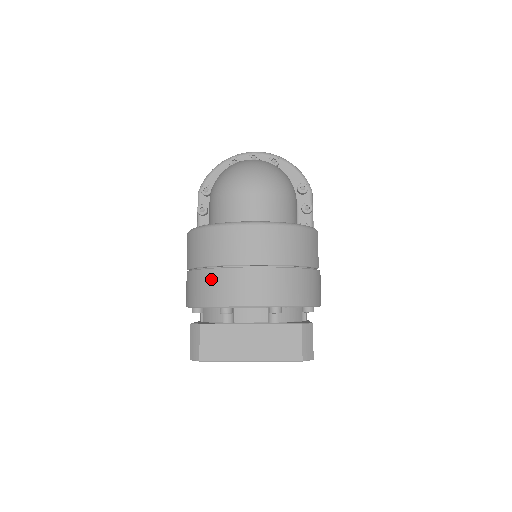
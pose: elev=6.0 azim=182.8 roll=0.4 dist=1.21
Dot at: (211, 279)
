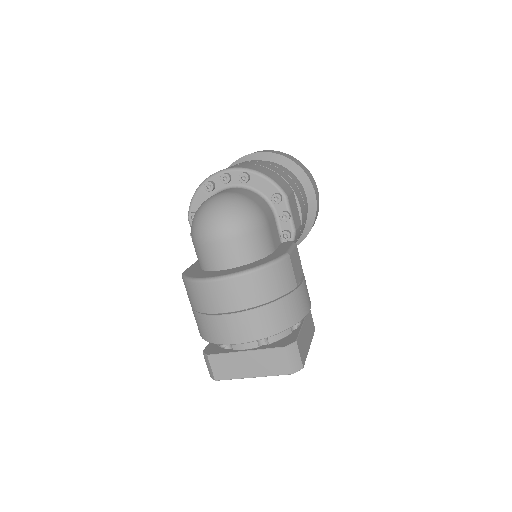
Dot at: (205, 323)
